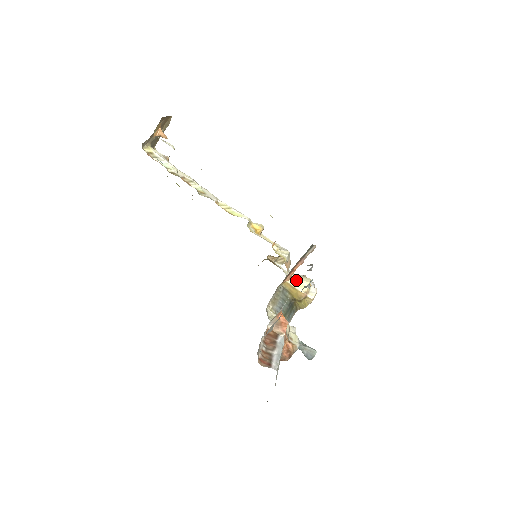
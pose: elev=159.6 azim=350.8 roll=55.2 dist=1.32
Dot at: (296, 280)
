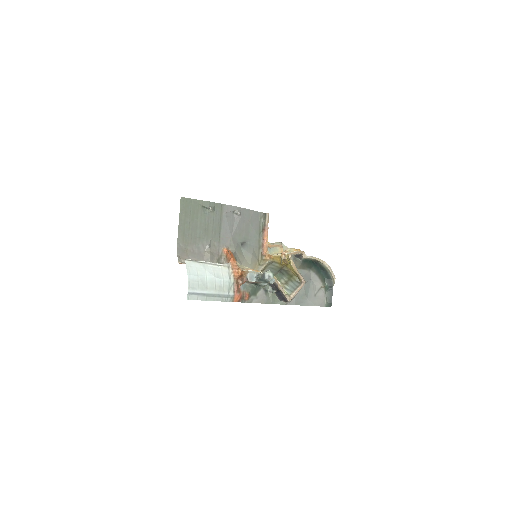
Dot at: occluded
